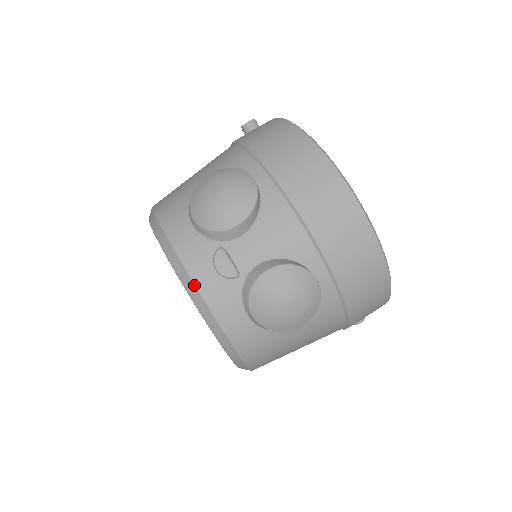
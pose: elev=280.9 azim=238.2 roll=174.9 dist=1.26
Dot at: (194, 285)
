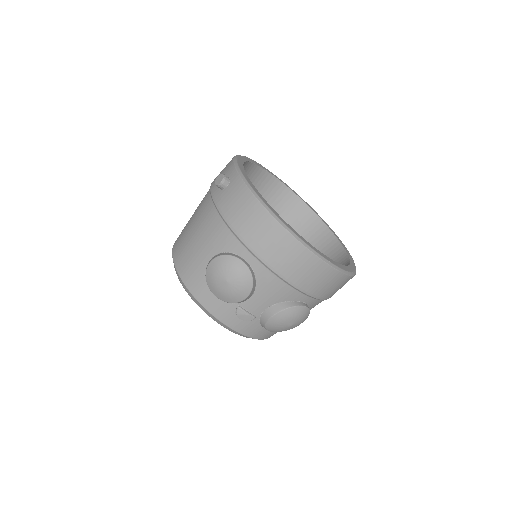
Dot at: (229, 328)
